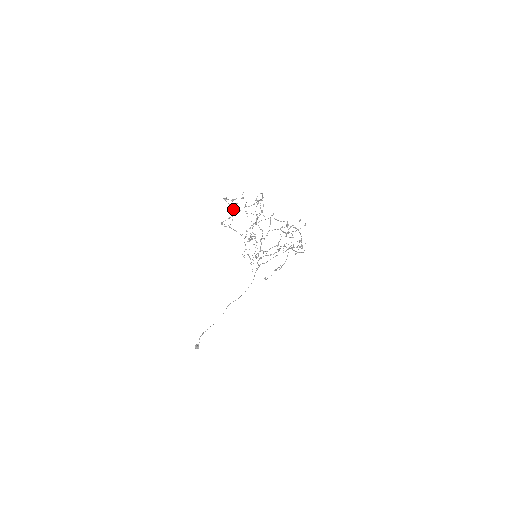
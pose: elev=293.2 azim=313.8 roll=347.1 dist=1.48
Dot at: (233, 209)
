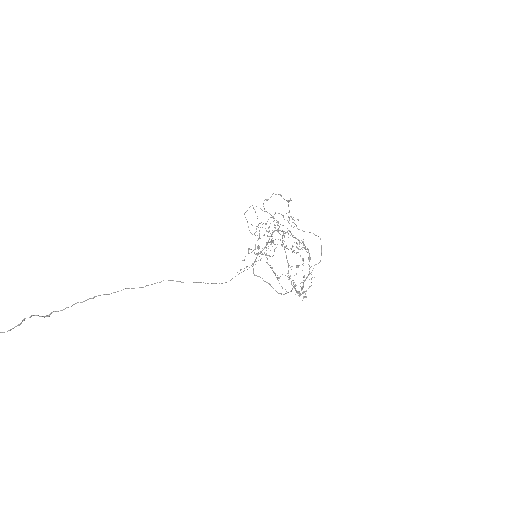
Dot at: occluded
